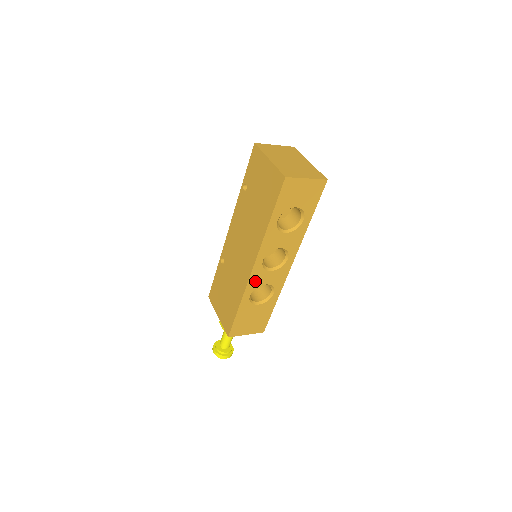
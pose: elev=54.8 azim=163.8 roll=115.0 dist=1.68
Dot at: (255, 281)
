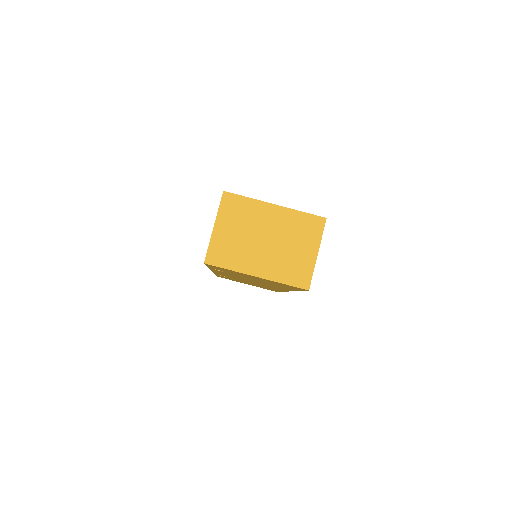
Dot at: occluded
